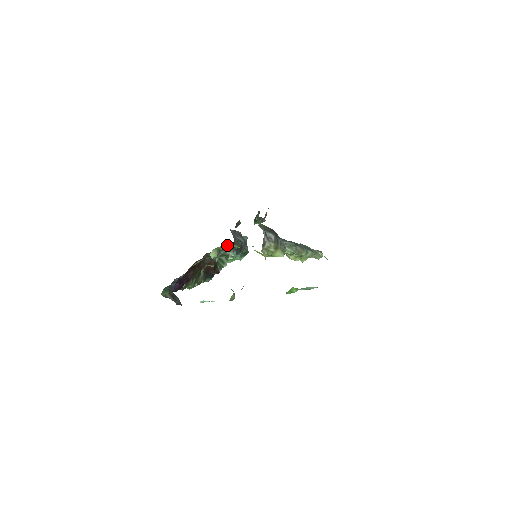
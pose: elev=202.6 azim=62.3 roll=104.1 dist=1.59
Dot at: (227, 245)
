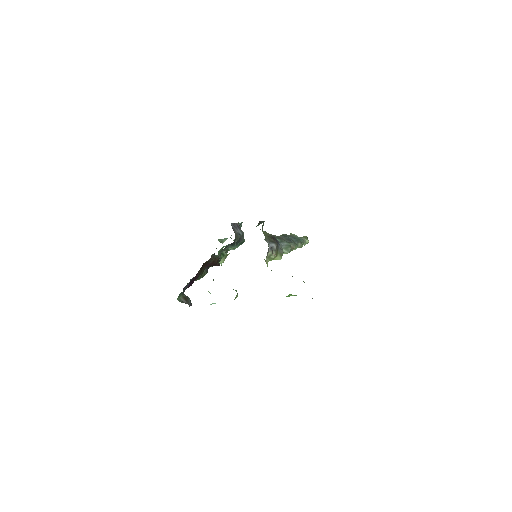
Dot at: occluded
